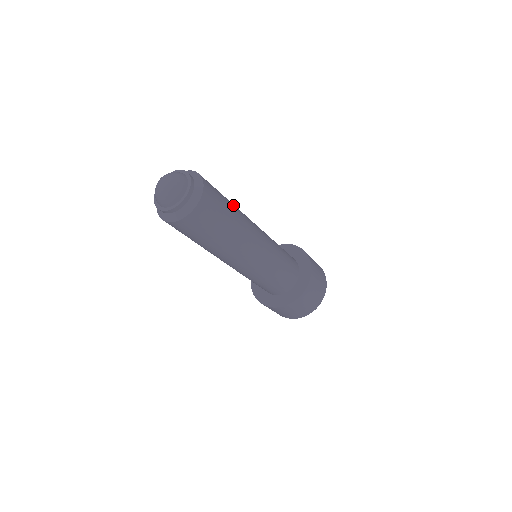
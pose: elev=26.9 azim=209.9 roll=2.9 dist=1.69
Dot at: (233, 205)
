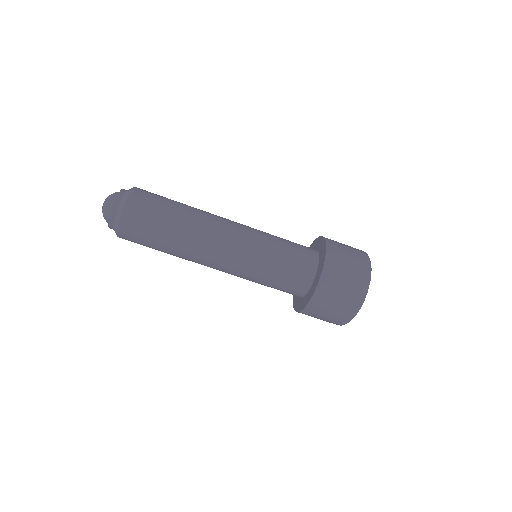
Dot at: (182, 213)
